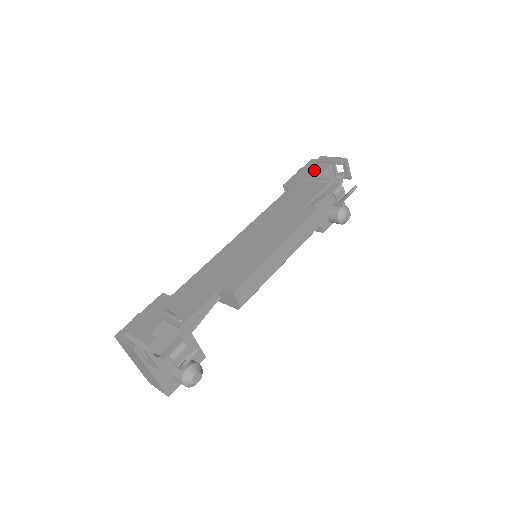
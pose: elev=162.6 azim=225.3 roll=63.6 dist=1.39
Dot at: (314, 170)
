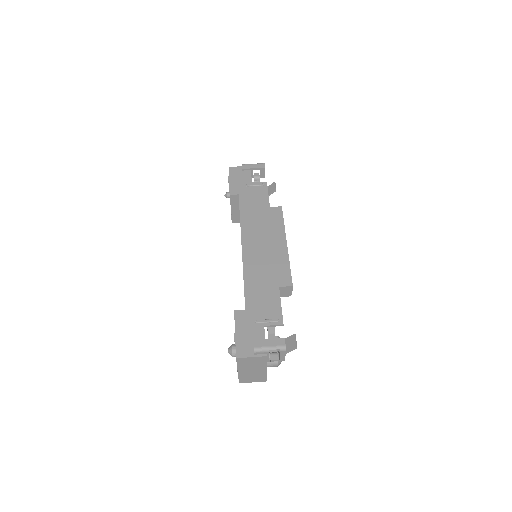
Dot at: (243, 177)
